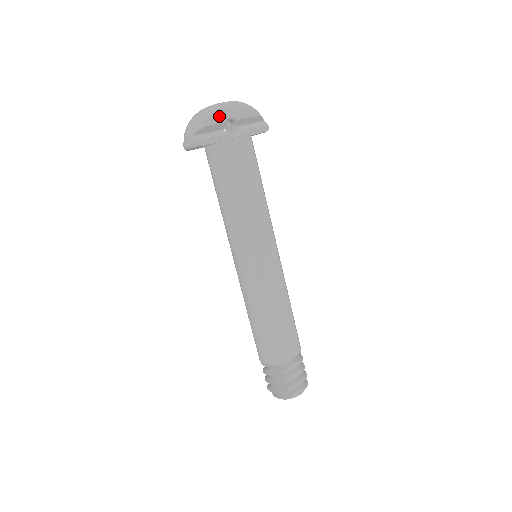
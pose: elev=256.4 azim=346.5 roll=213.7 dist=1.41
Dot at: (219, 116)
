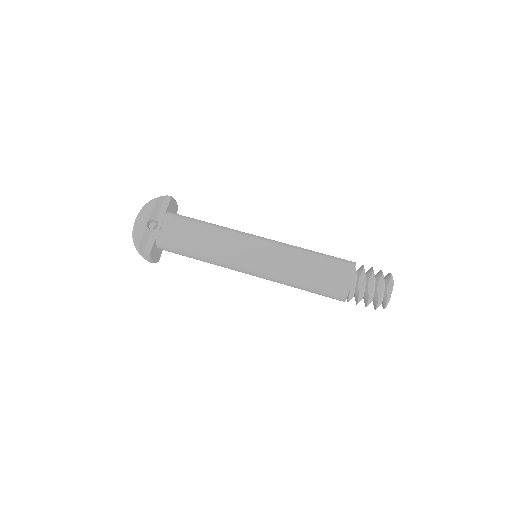
Dot at: (139, 231)
